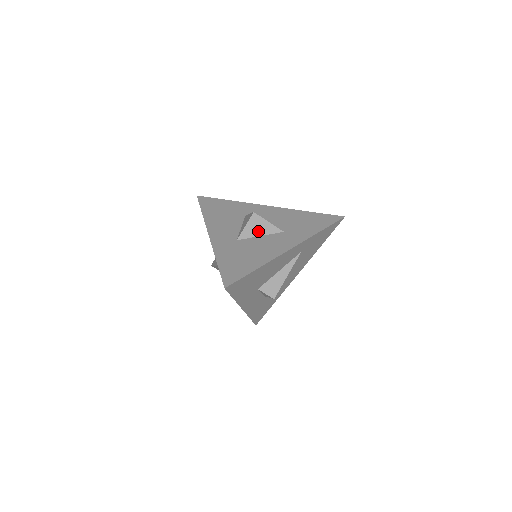
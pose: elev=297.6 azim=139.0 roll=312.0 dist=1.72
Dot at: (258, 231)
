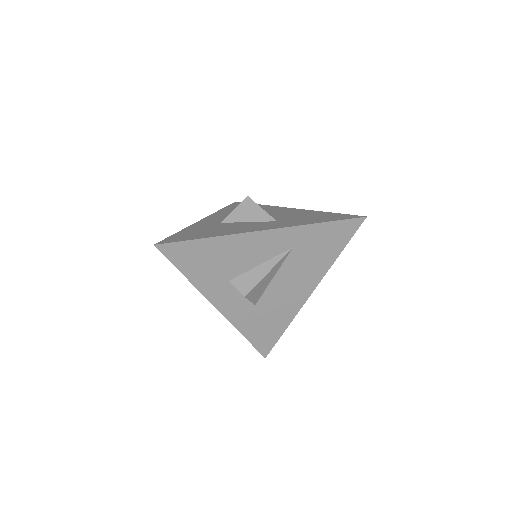
Dot at: (247, 216)
